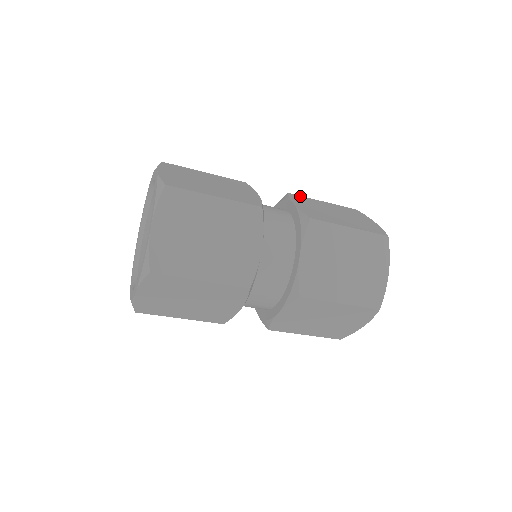
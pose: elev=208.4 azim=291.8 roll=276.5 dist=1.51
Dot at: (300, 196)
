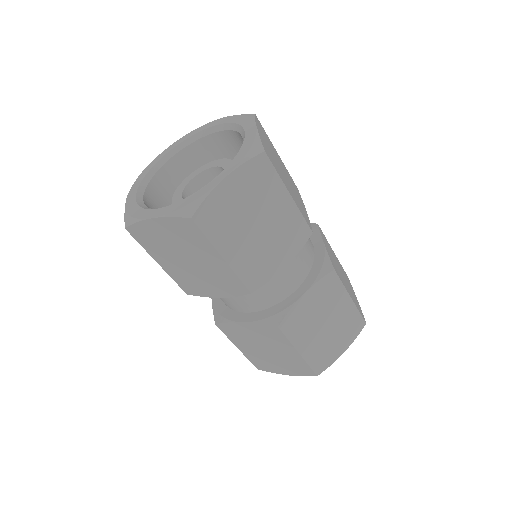
Dot at: occluded
